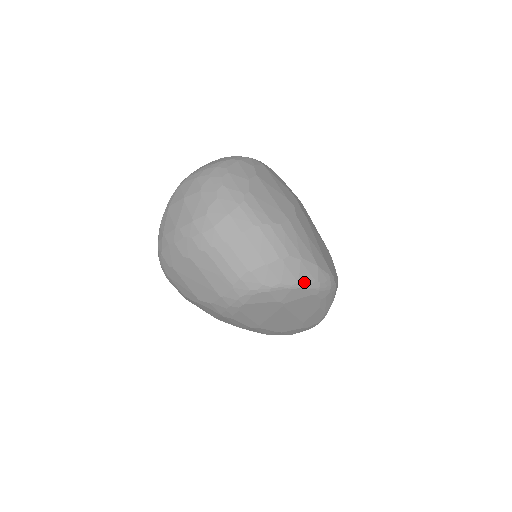
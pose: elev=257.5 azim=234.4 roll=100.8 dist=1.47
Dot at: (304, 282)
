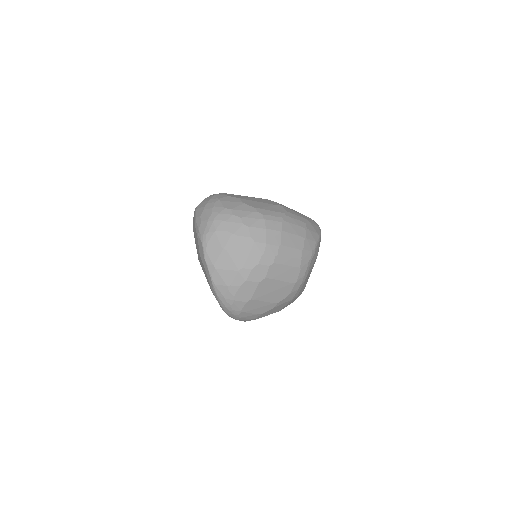
Dot at: (318, 232)
